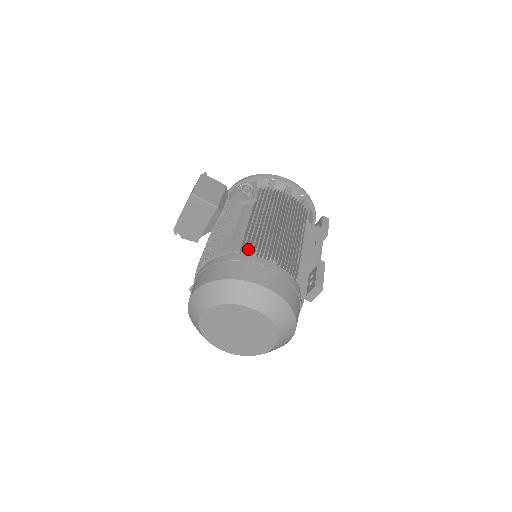
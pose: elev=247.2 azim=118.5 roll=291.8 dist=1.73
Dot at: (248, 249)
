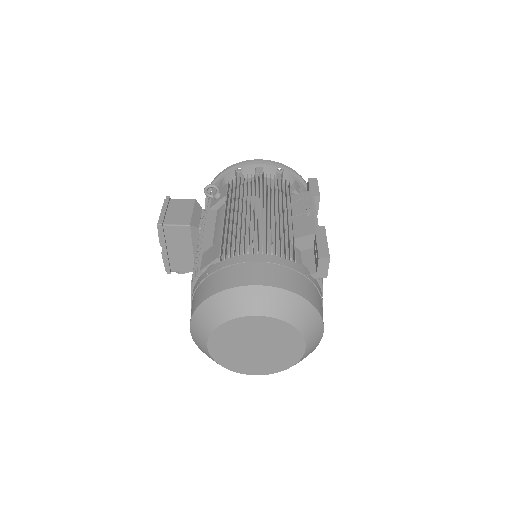
Dot at: (228, 252)
